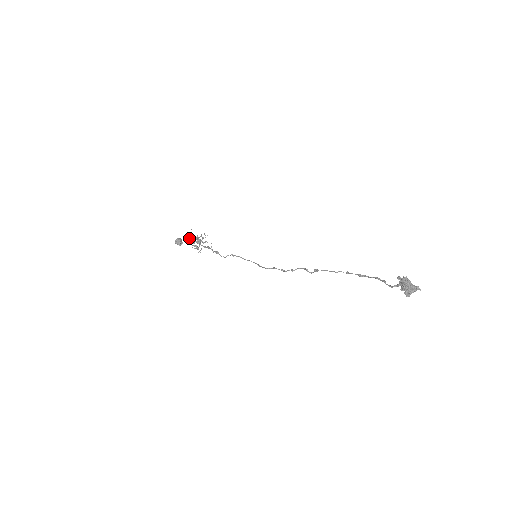
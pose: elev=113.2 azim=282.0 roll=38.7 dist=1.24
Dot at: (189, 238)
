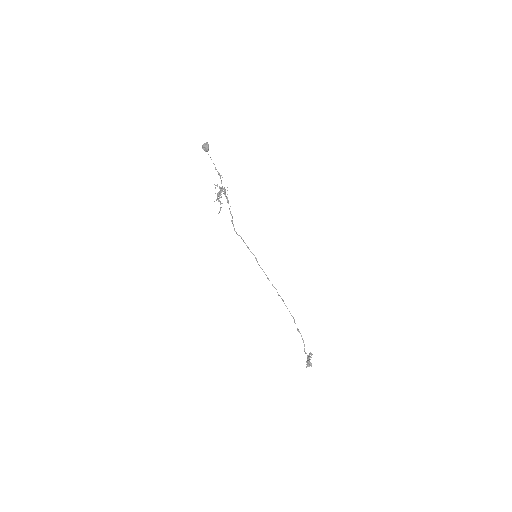
Dot at: (214, 184)
